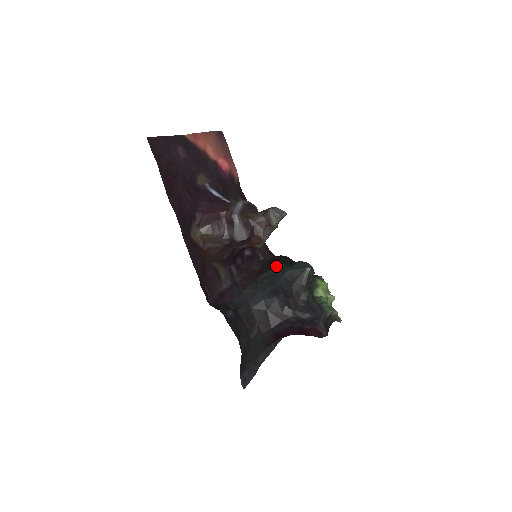
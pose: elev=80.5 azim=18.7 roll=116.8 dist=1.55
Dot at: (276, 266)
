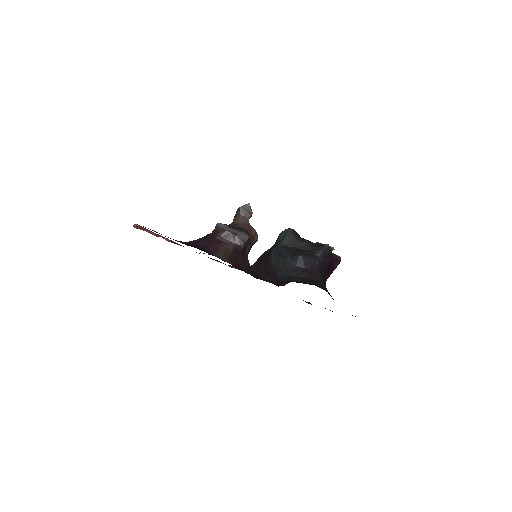
Dot at: (271, 253)
